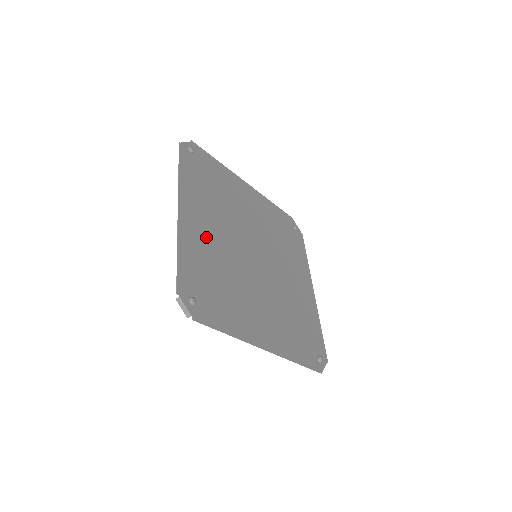
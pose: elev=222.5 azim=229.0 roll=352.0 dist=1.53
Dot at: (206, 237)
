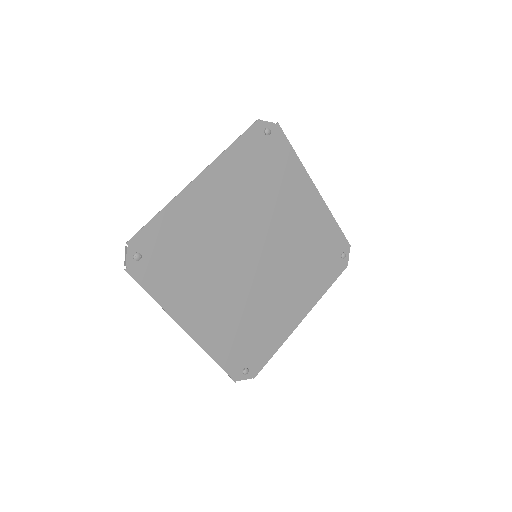
Dot at: (217, 316)
